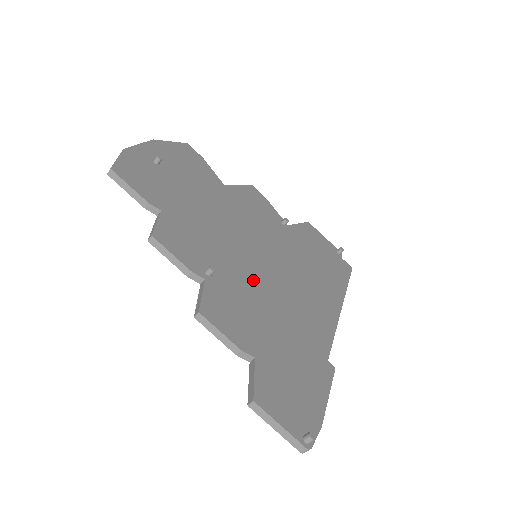
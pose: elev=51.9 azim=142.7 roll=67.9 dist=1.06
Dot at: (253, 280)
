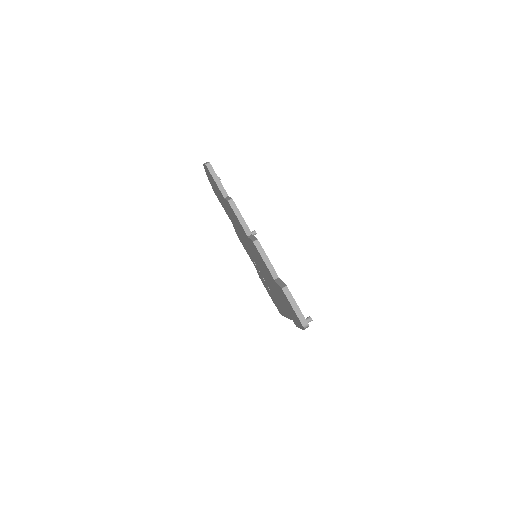
Dot at: occluded
